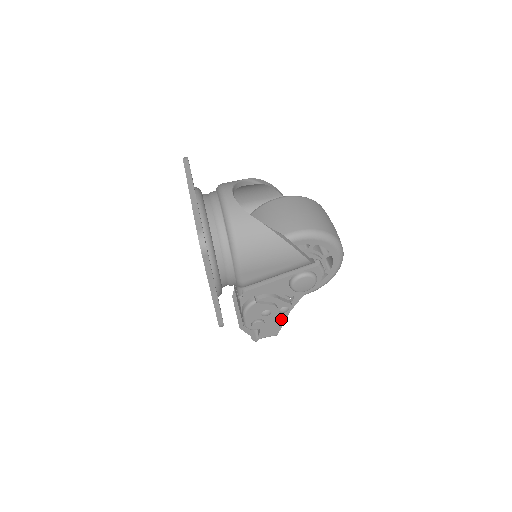
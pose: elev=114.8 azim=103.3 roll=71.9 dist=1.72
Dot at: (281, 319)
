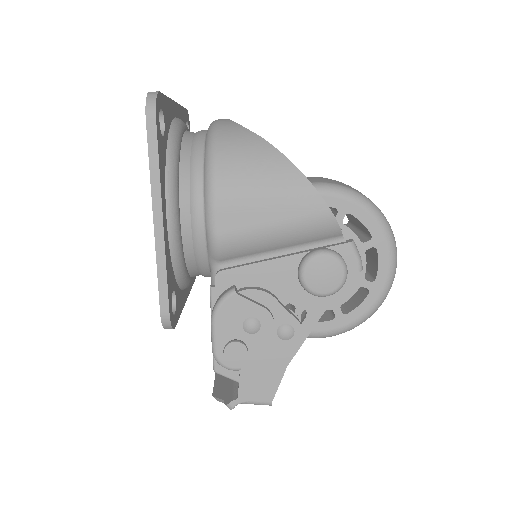
Dot at: (280, 359)
